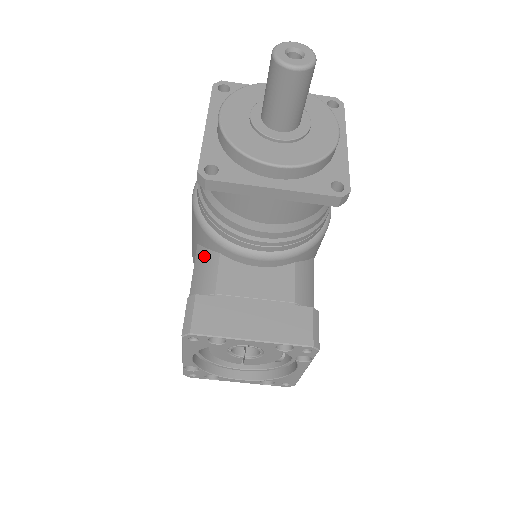
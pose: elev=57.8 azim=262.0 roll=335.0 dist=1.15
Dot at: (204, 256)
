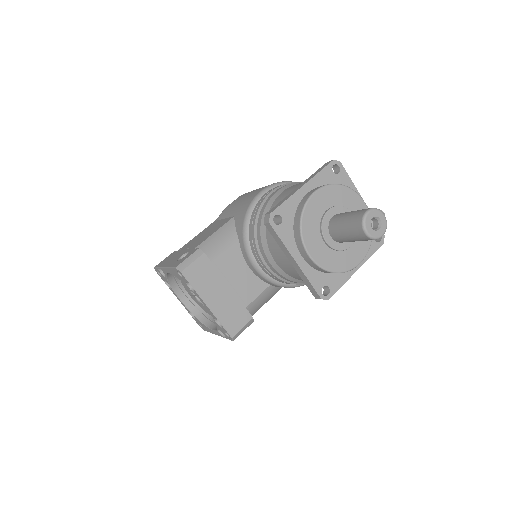
Dot at: (230, 231)
